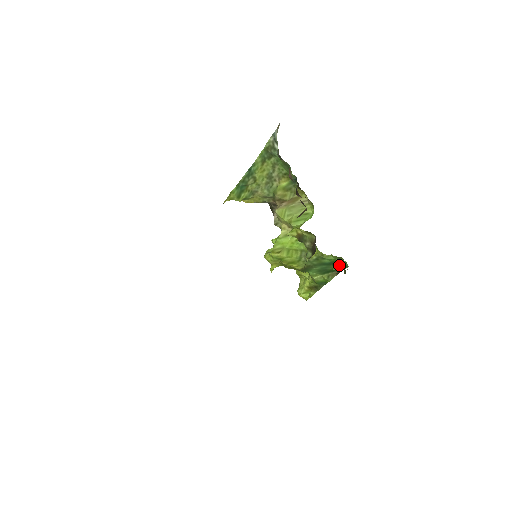
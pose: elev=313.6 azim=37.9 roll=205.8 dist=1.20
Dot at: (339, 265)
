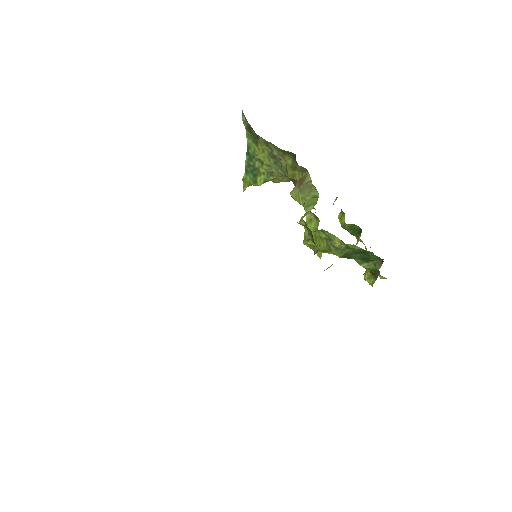
Dot at: (371, 255)
